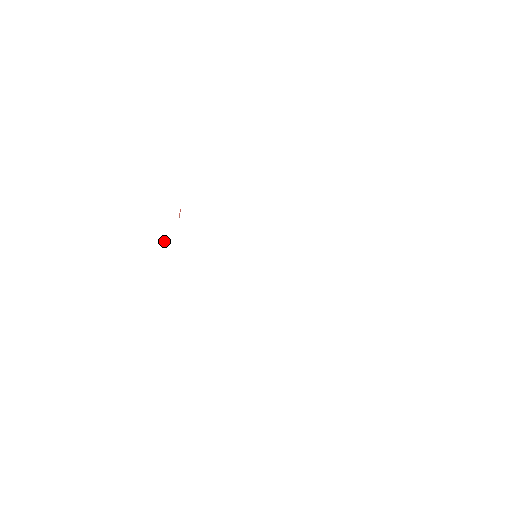
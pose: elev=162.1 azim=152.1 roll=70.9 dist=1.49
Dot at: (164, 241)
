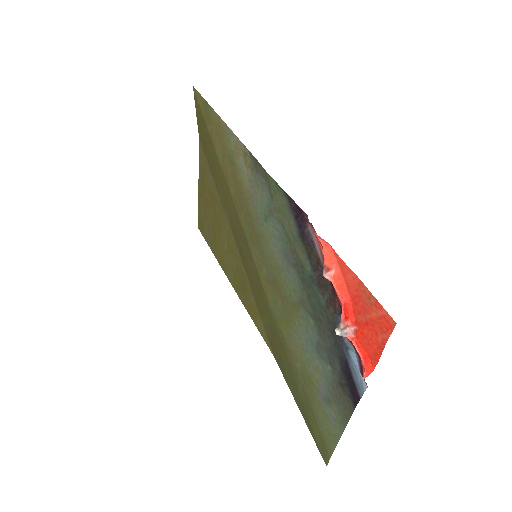
Dot at: (343, 332)
